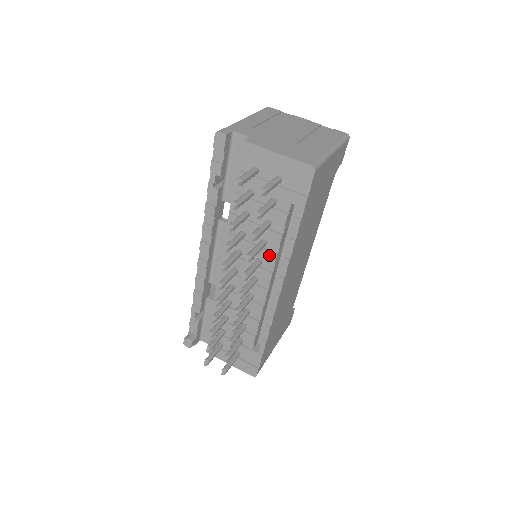
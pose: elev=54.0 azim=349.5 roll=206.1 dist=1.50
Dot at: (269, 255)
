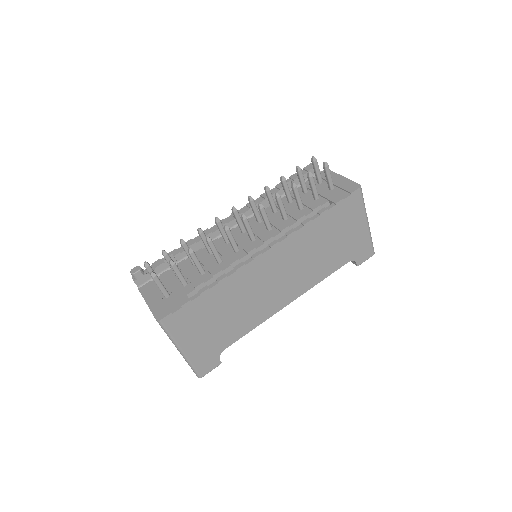
Dot at: (282, 225)
